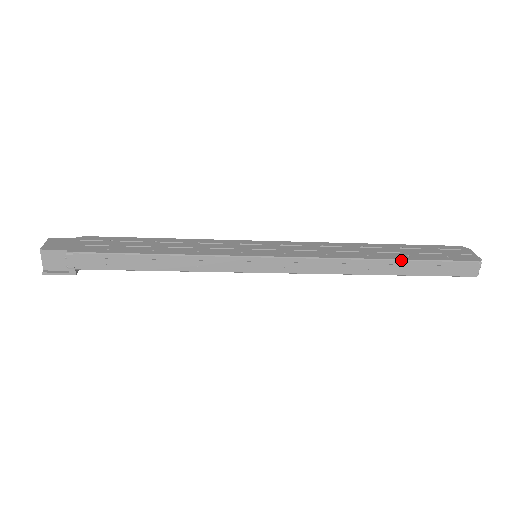
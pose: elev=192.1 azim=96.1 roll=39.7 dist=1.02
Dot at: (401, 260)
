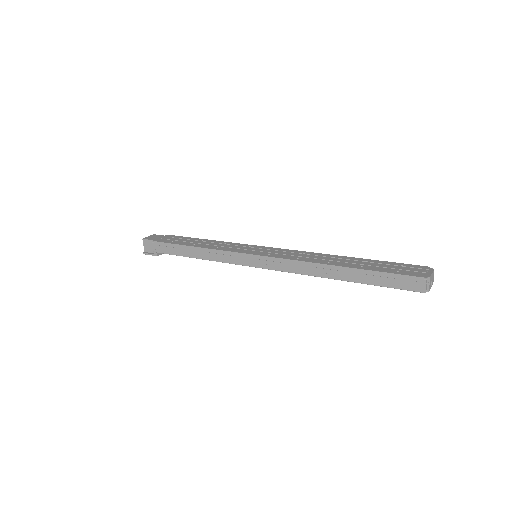
Dot at: (351, 268)
